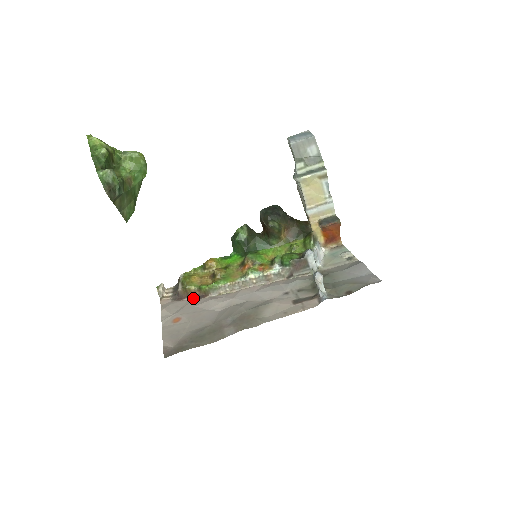
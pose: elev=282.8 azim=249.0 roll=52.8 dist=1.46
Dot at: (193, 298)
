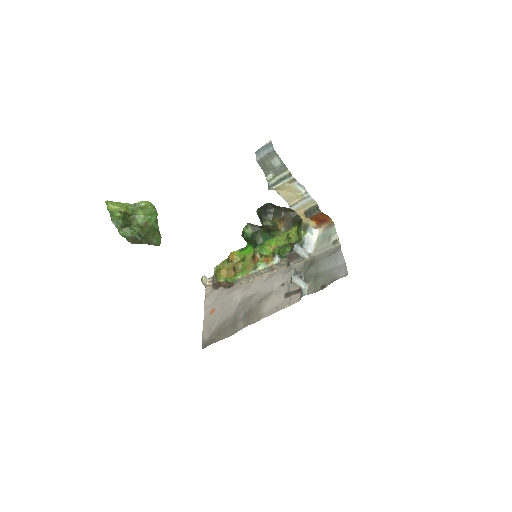
Dot at: (225, 287)
